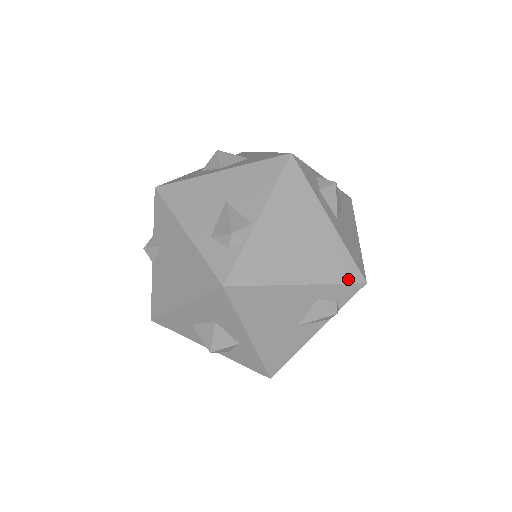
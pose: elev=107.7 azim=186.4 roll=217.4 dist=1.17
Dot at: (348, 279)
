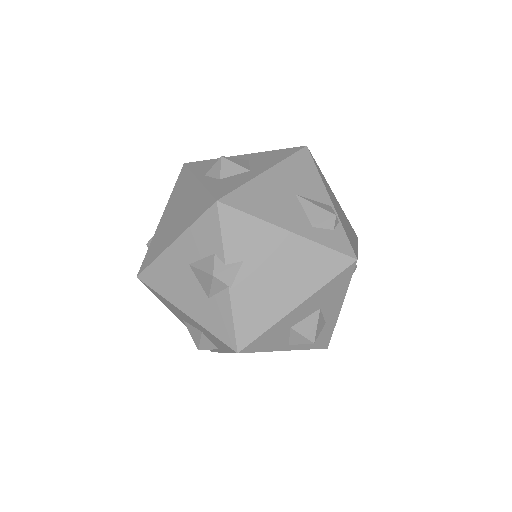
Dot at: occluded
